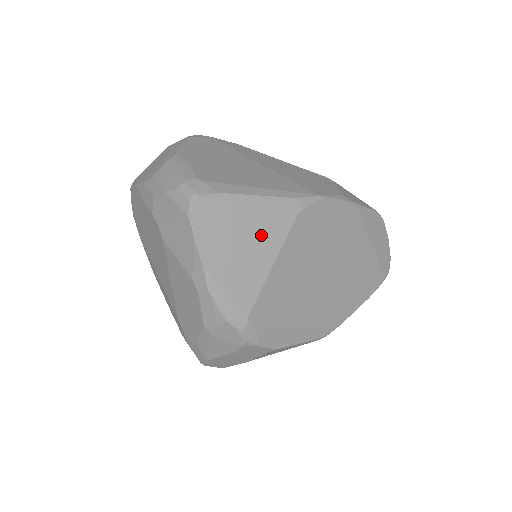
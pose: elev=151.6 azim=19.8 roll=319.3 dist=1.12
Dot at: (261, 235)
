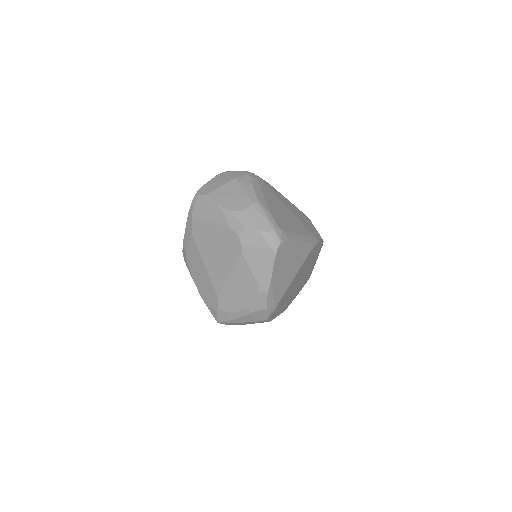
Dot at: (295, 263)
